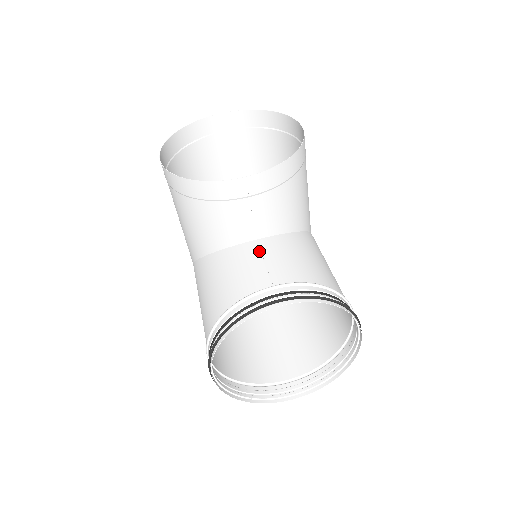
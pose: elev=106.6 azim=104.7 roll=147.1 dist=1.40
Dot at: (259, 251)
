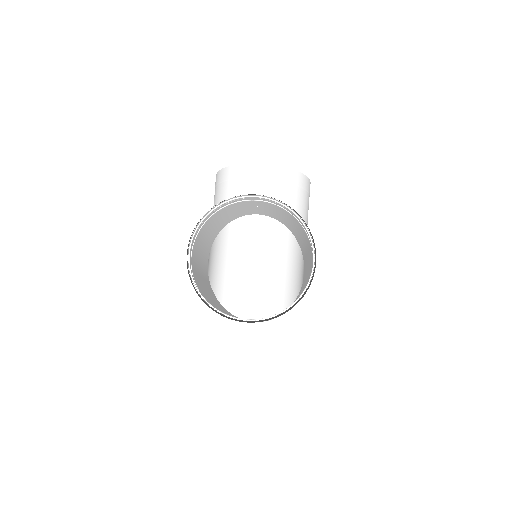
Dot at: (257, 210)
